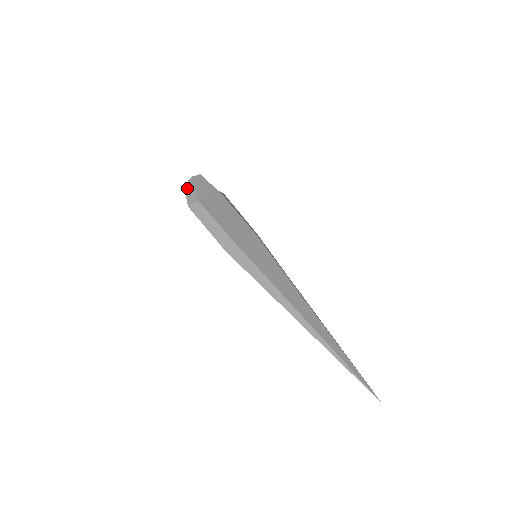
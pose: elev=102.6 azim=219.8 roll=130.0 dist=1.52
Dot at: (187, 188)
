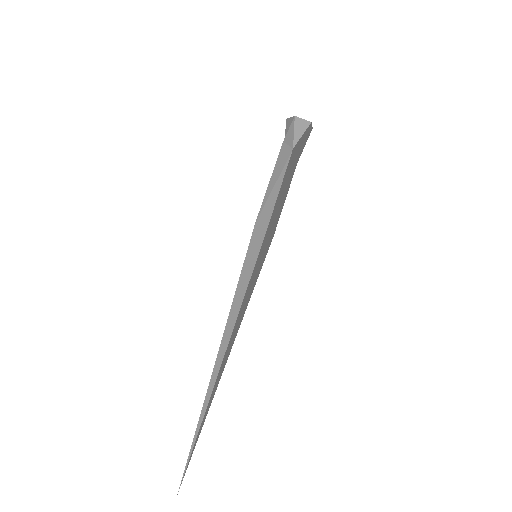
Dot at: (296, 122)
